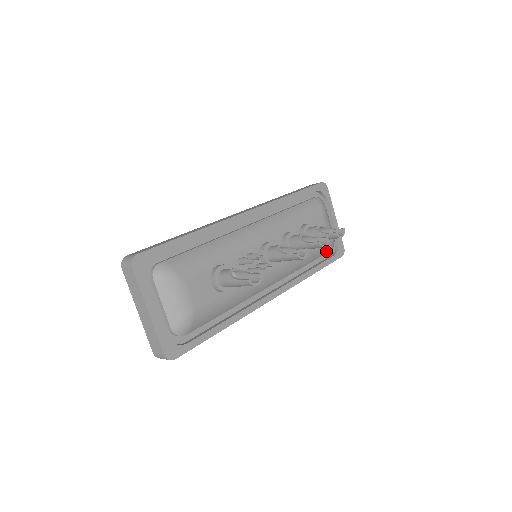
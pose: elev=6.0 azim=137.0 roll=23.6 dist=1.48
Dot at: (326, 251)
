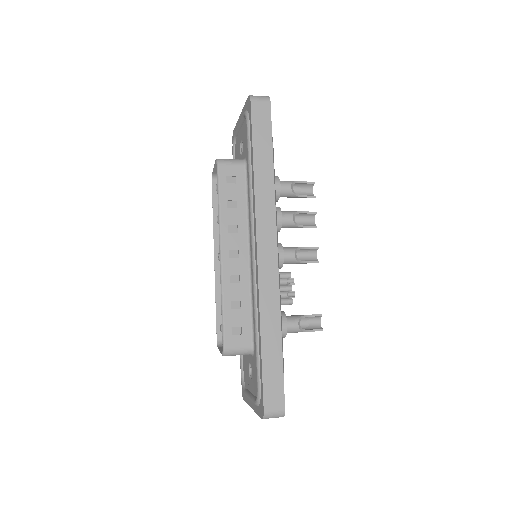
Dot at: occluded
